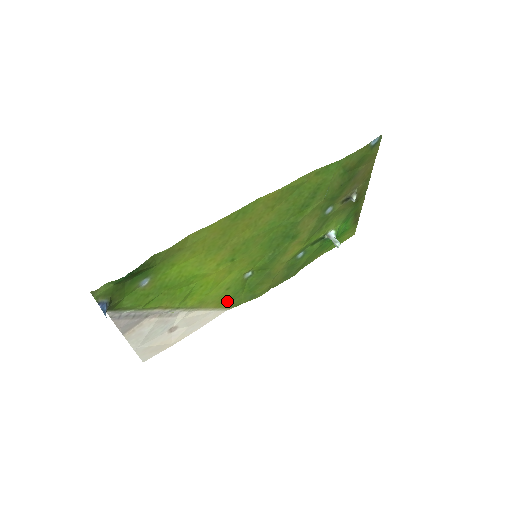
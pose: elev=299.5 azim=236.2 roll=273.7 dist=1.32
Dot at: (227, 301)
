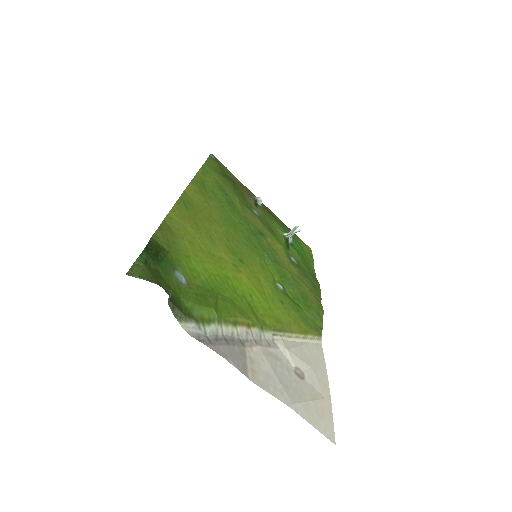
Dot at: (303, 324)
